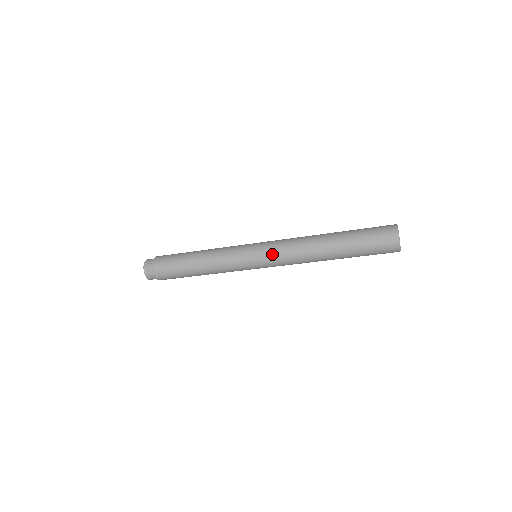
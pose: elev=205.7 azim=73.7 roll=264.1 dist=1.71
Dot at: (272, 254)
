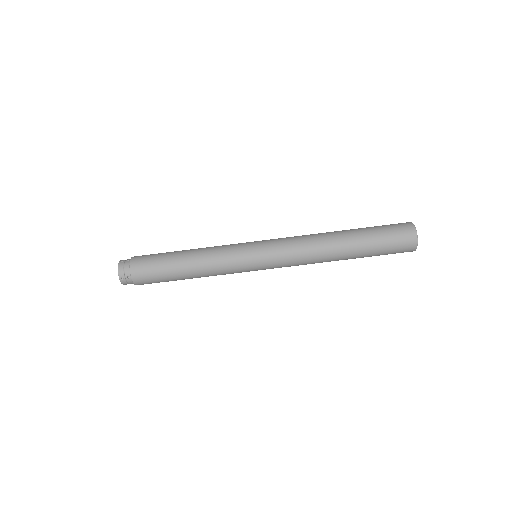
Dot at: (277, 246)
